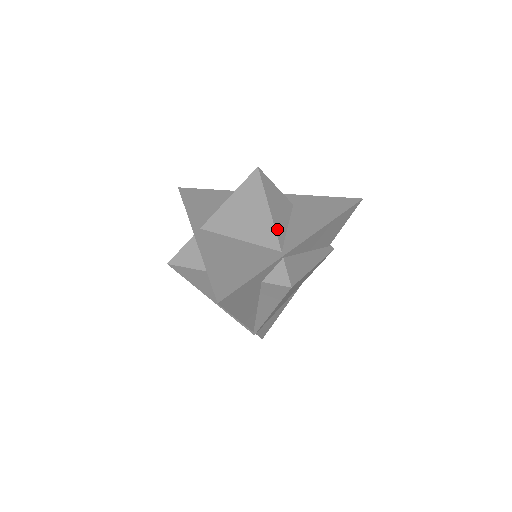
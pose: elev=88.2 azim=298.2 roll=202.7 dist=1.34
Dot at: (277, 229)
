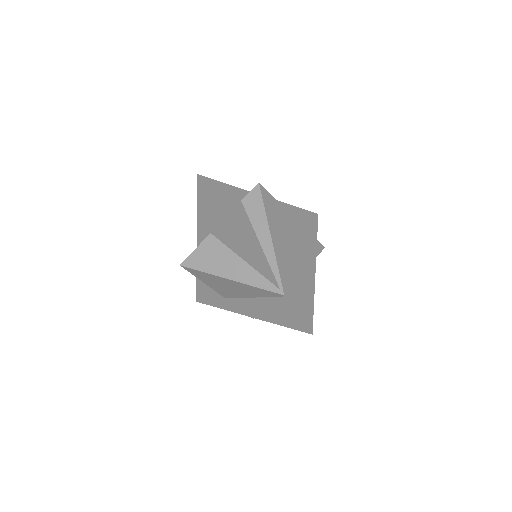
Dot at: occluded
